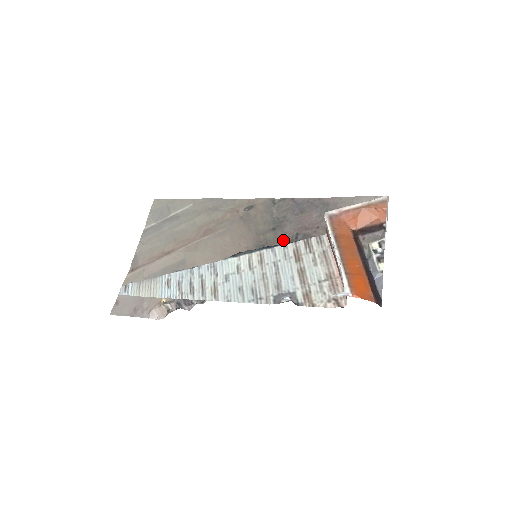
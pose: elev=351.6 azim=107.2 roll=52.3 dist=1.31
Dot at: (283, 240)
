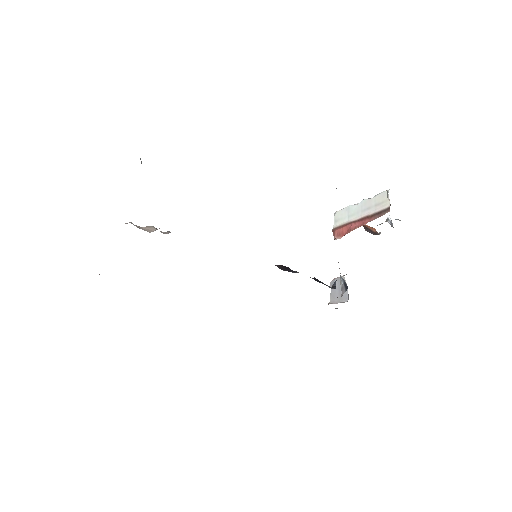
Dot at: occluded
